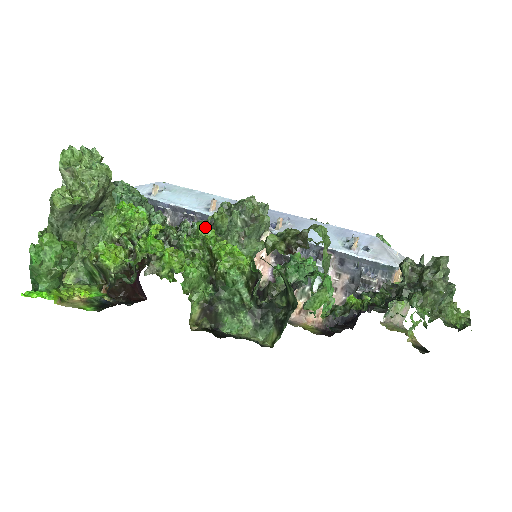
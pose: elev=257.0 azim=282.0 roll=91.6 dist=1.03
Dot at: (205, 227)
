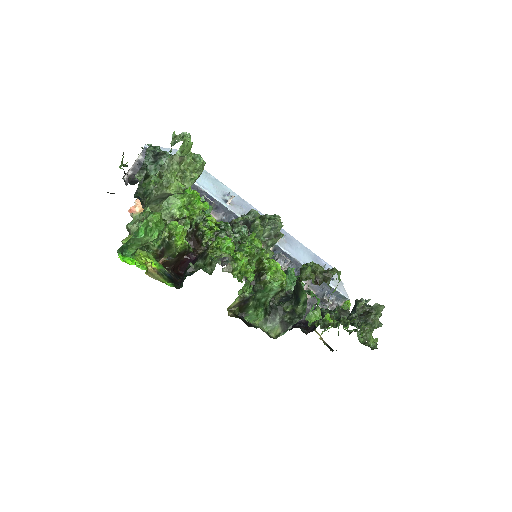
Dot at: occluded
